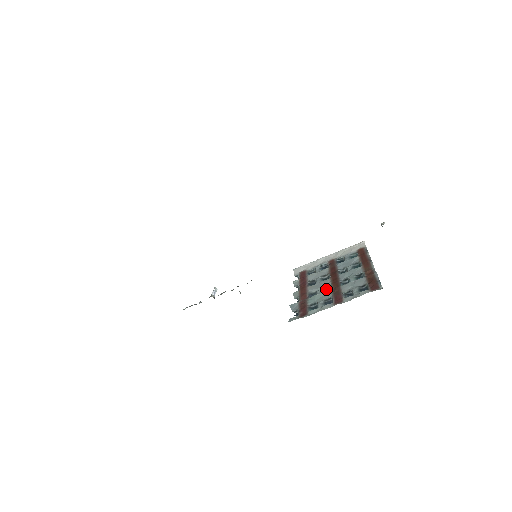
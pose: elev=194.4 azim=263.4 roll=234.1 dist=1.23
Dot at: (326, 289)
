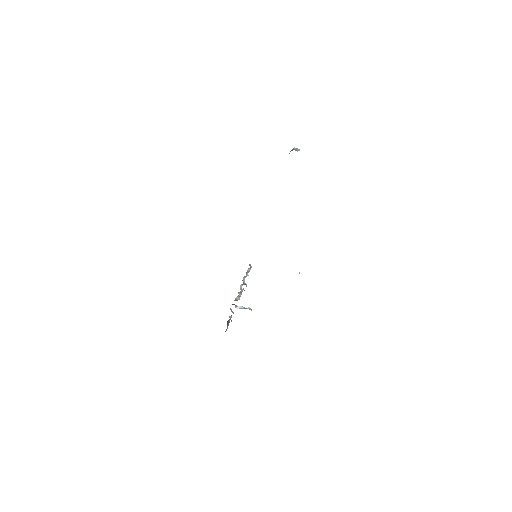
Dot at: occluded
